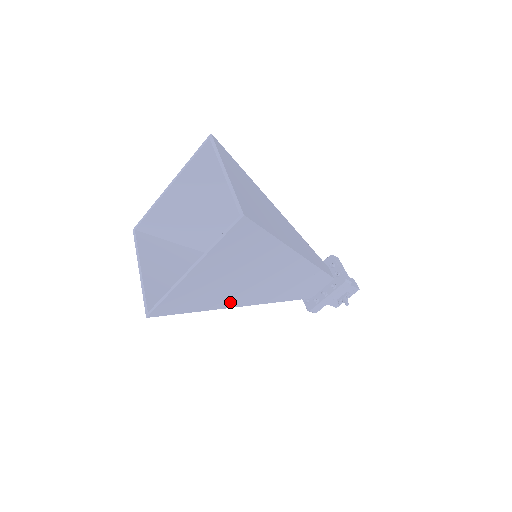
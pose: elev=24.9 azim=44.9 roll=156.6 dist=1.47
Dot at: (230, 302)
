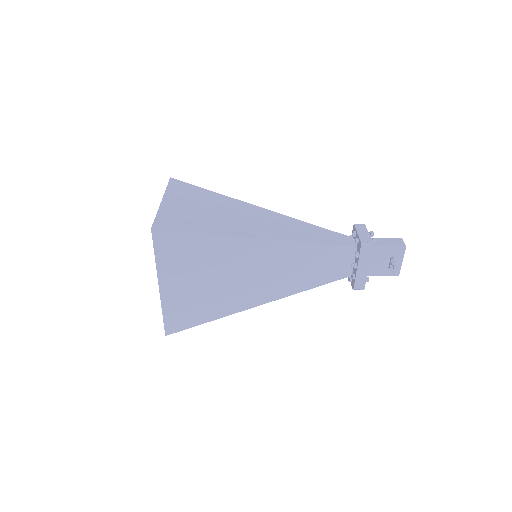
Dot at: (240, 304)
